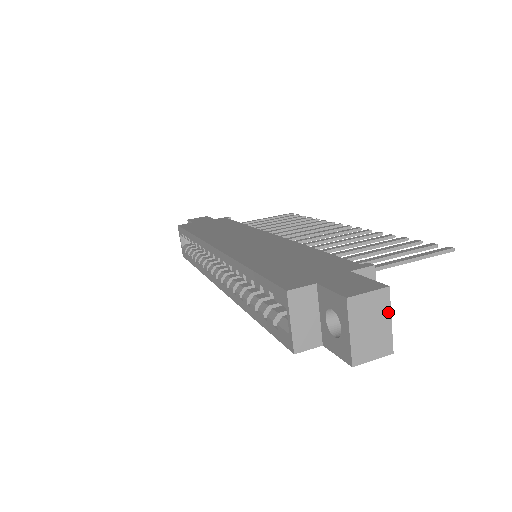
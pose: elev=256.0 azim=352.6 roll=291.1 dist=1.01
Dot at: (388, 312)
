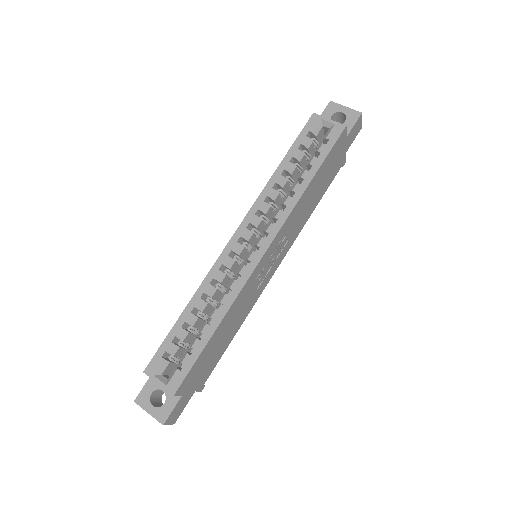
Dot at: occluded
